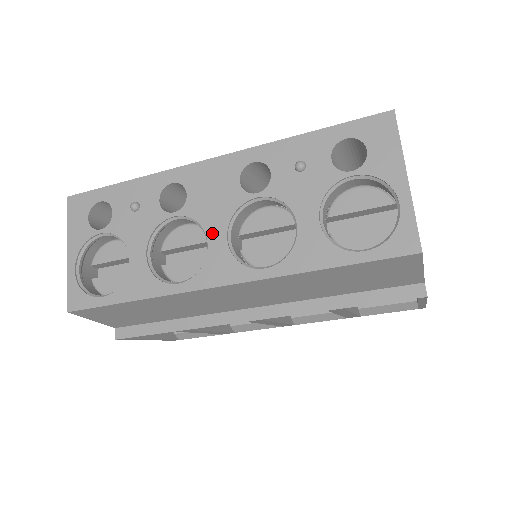
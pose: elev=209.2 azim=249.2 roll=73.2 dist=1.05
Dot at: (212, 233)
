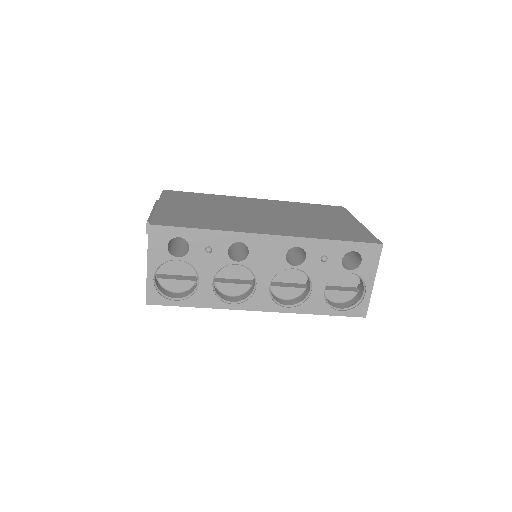
Dot at: (261, 281)
